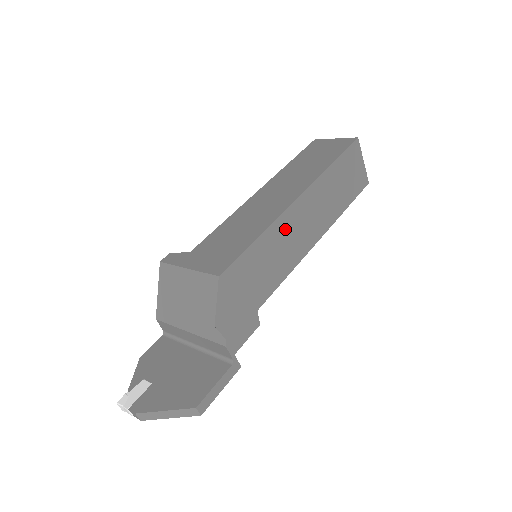
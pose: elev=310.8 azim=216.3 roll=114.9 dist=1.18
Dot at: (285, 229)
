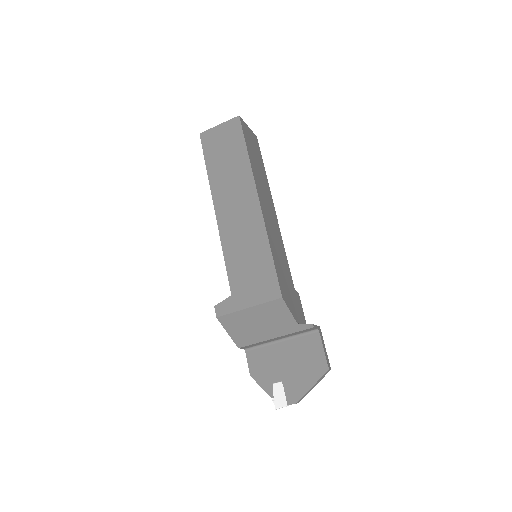
Dot at: (270, 228)
